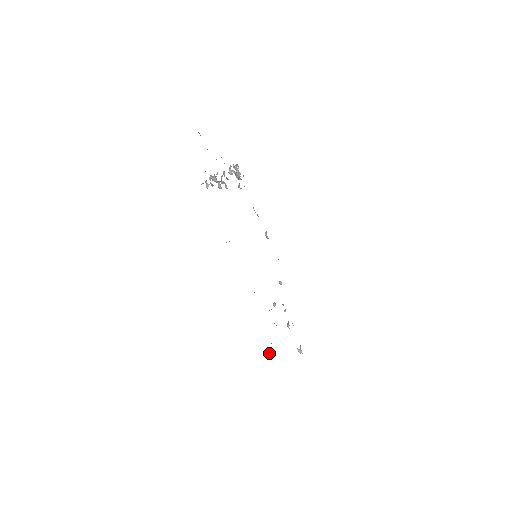
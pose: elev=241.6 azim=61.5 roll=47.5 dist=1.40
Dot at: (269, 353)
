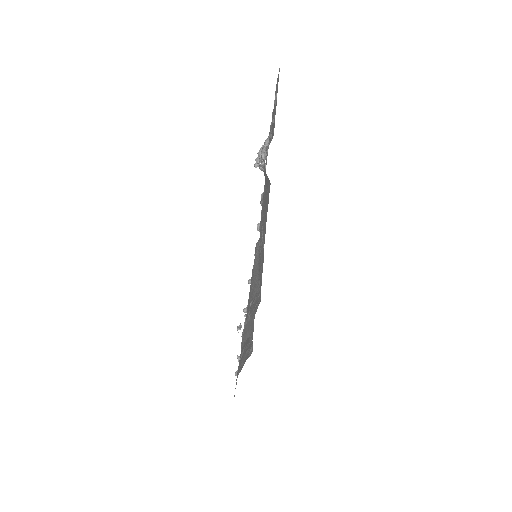
Dot at: occluded
